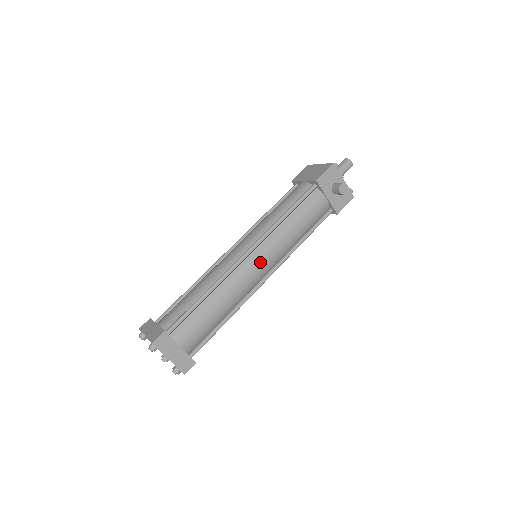
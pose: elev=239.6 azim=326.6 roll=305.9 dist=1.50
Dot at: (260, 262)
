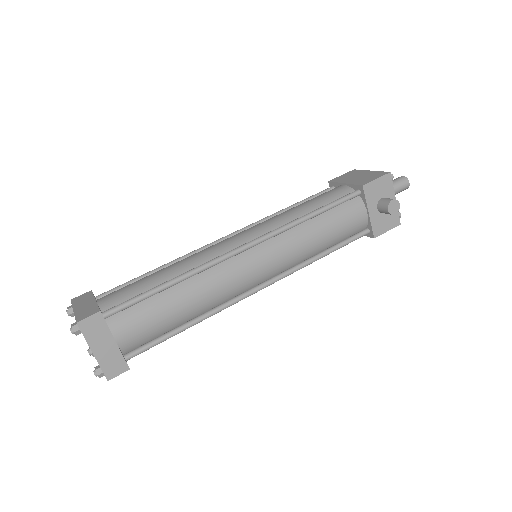
Dot at: (259, 263)
